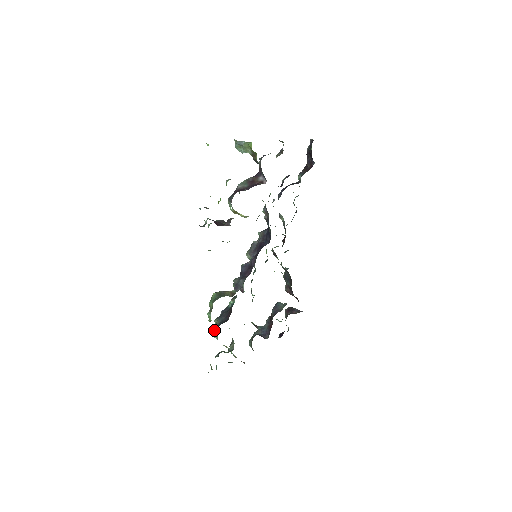
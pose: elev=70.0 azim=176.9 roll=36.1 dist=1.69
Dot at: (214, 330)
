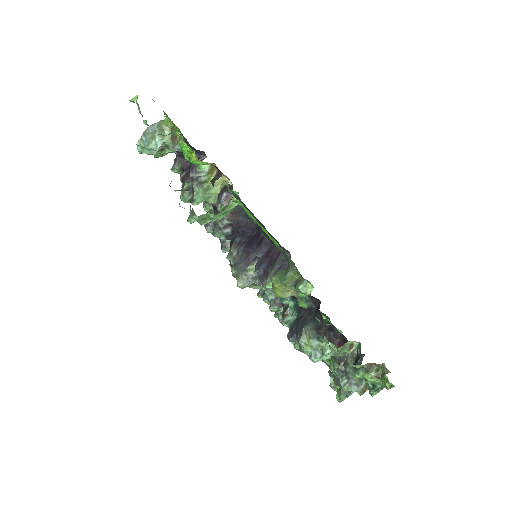
Dot at: (321, 326)
